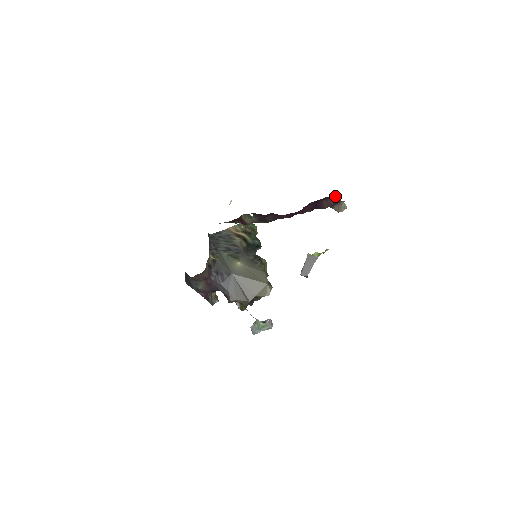
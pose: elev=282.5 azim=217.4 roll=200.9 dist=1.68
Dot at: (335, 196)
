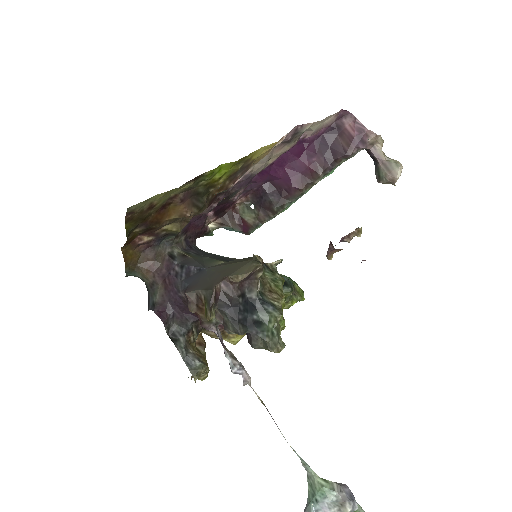
Dot at: (347, 117)
